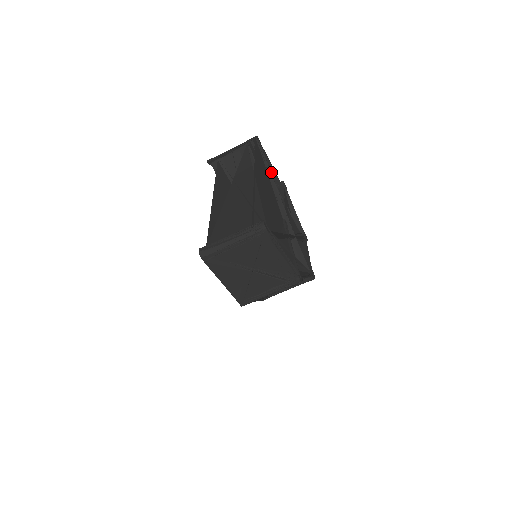
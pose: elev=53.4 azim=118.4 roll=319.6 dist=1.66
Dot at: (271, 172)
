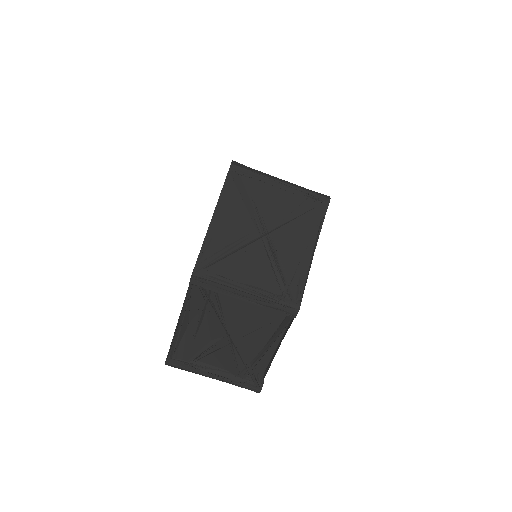
Dot at: occluded
